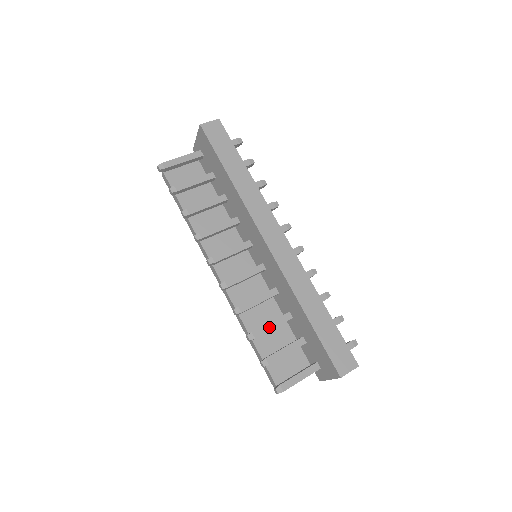
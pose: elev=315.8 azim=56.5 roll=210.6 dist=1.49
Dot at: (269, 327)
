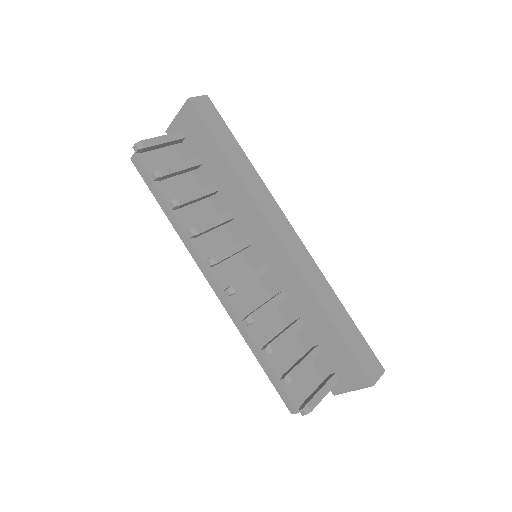
Dot at: (285, 337)
